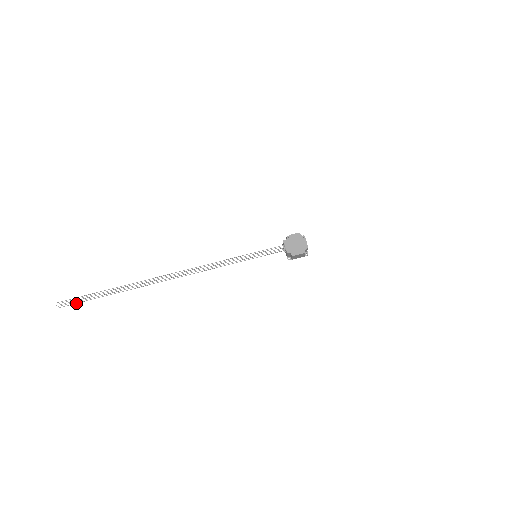
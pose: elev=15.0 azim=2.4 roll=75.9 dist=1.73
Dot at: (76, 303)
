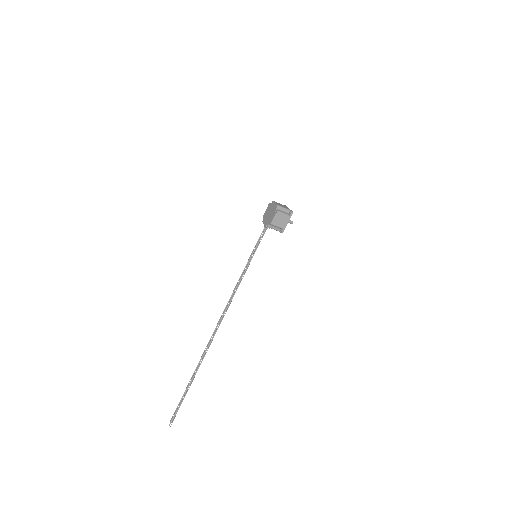
Dot at: occluded
